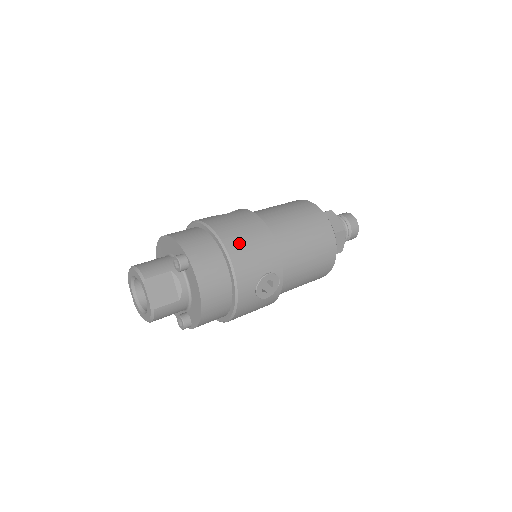
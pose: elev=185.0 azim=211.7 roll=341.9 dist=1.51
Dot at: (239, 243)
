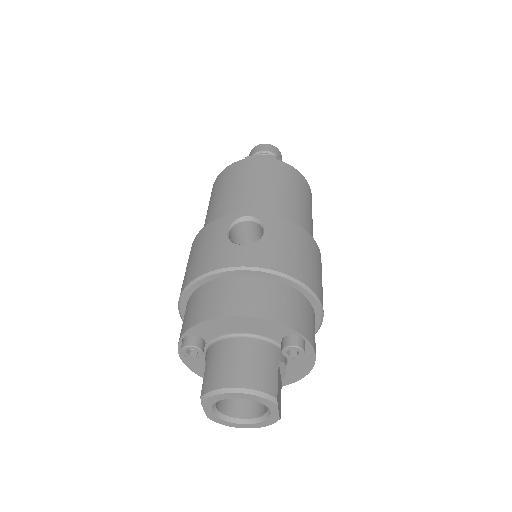
Dot at: (317, 279)
